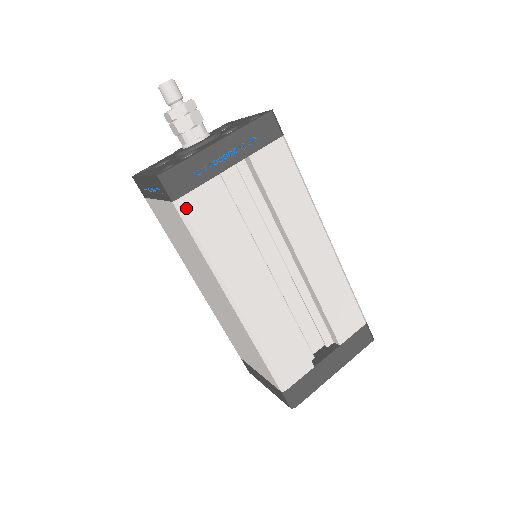
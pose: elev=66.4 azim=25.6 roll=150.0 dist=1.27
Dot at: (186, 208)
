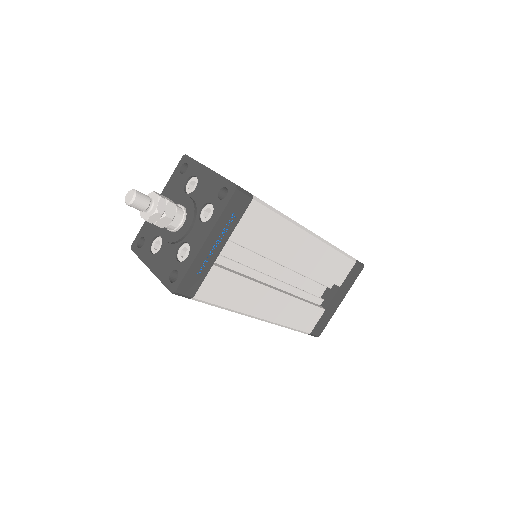
Dot at: (202, 297)
